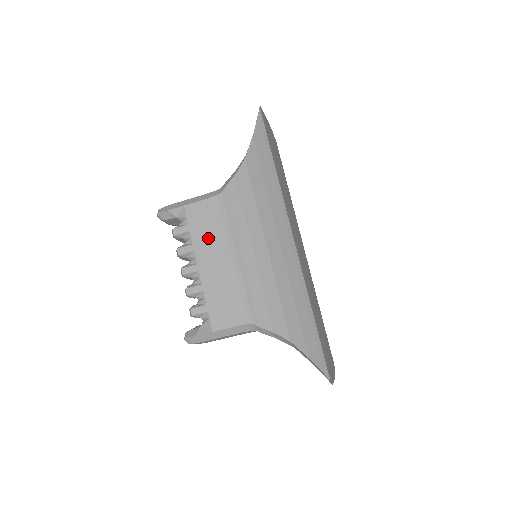
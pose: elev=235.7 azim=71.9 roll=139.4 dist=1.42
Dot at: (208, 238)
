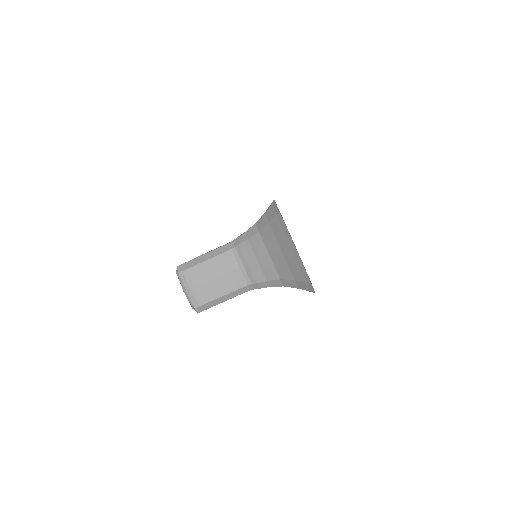
Dot at: occluded
